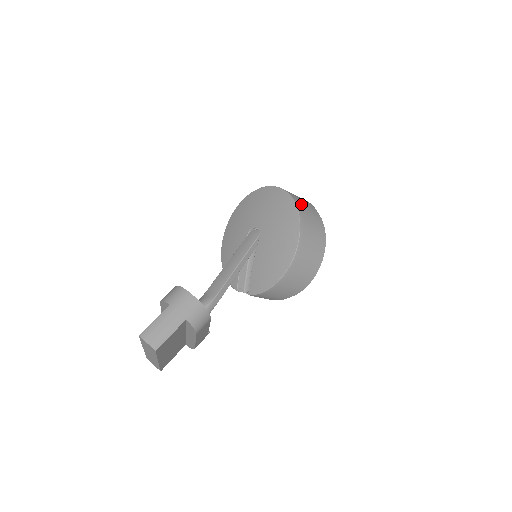
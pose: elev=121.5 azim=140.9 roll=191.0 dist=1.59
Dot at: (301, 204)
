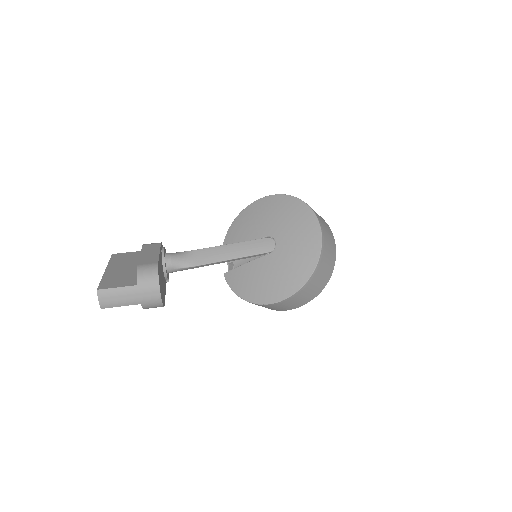
Dot at: (320, 271)
